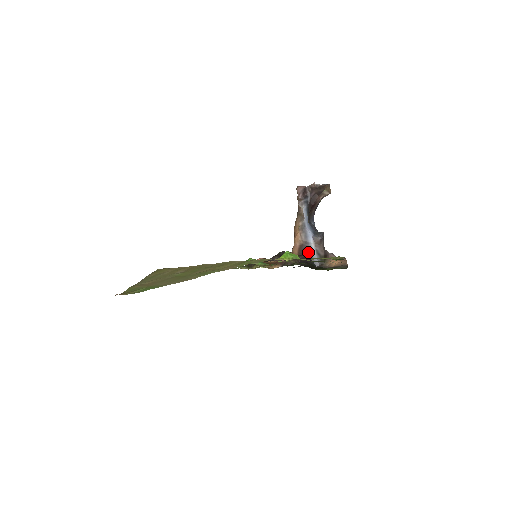
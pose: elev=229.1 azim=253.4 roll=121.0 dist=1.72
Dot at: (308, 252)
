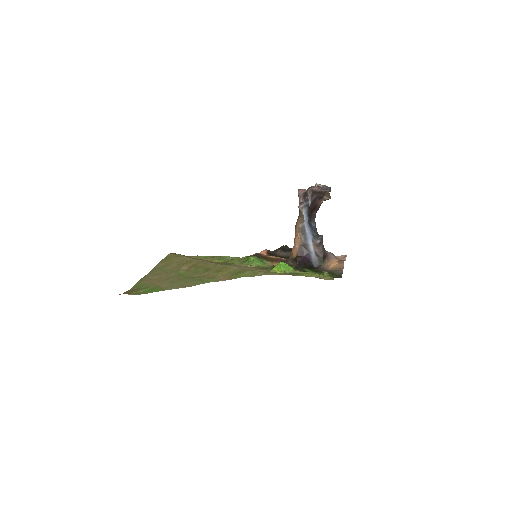
Dot at: (307, 253)
